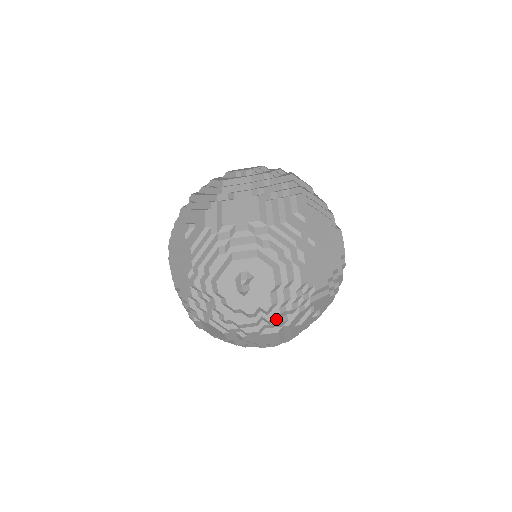
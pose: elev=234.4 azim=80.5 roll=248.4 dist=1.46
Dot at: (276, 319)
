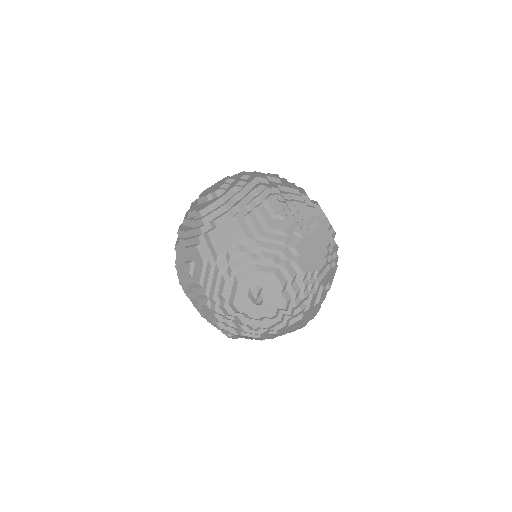
Dot at: (296, 310)
